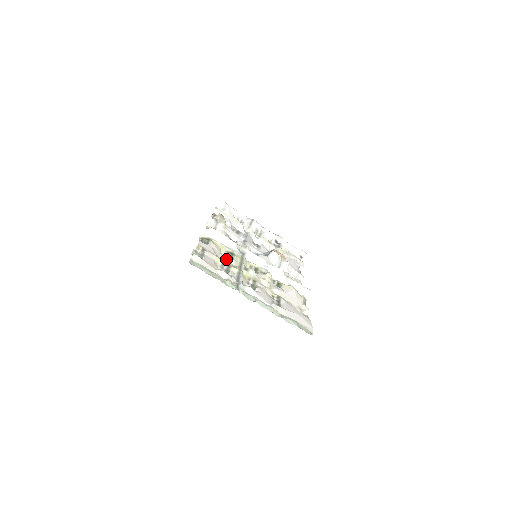
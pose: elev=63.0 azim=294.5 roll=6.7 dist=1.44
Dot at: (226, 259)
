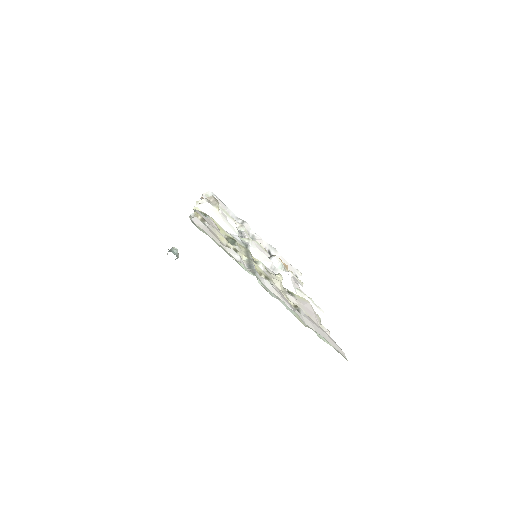
Dot at: occluded
